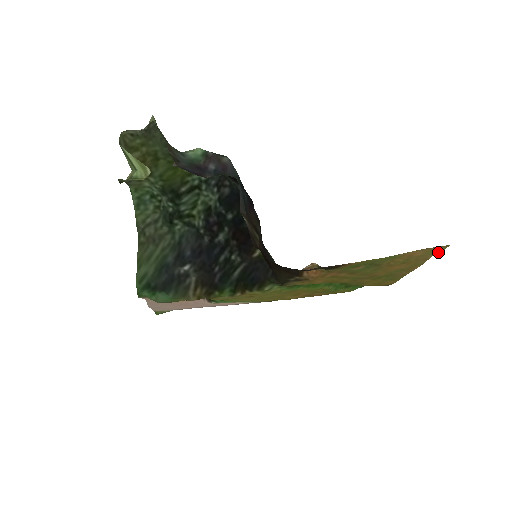
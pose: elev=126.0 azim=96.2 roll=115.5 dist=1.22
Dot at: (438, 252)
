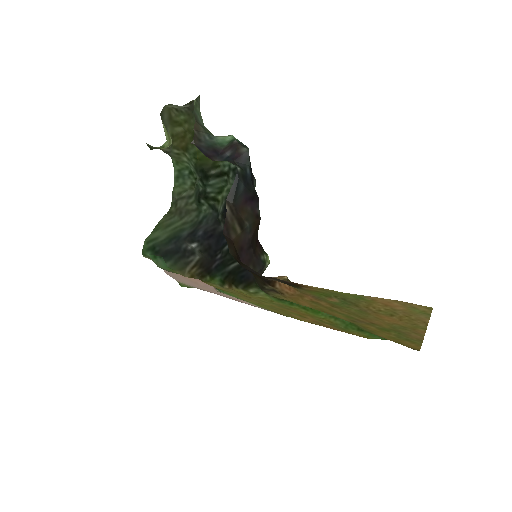
Dot at: (429, 315)
